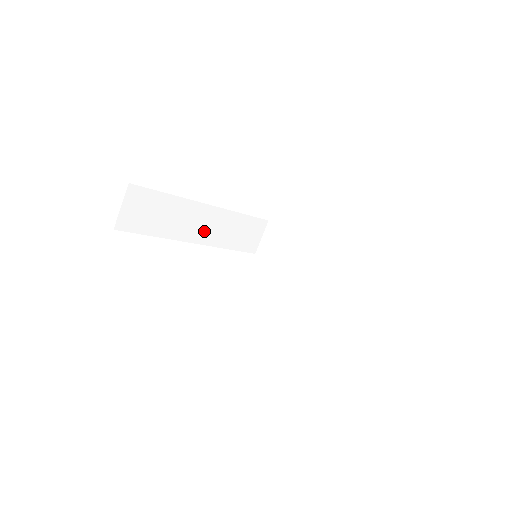
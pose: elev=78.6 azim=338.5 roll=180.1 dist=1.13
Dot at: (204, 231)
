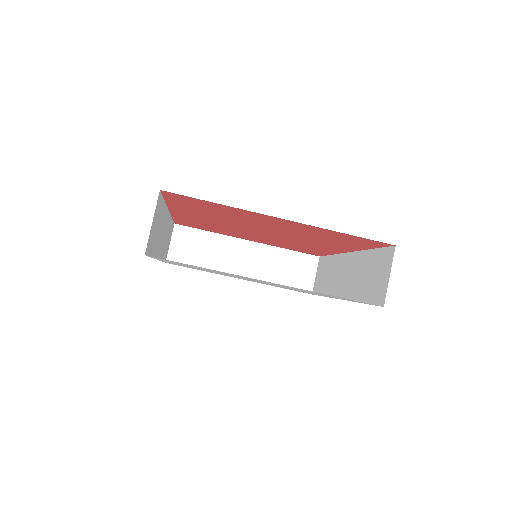
Dot at: (161, 243)
